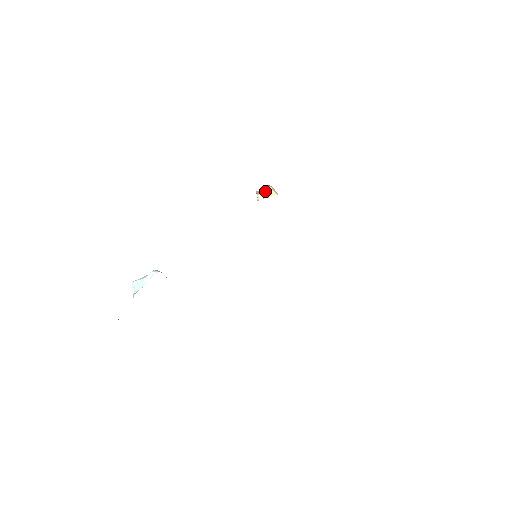
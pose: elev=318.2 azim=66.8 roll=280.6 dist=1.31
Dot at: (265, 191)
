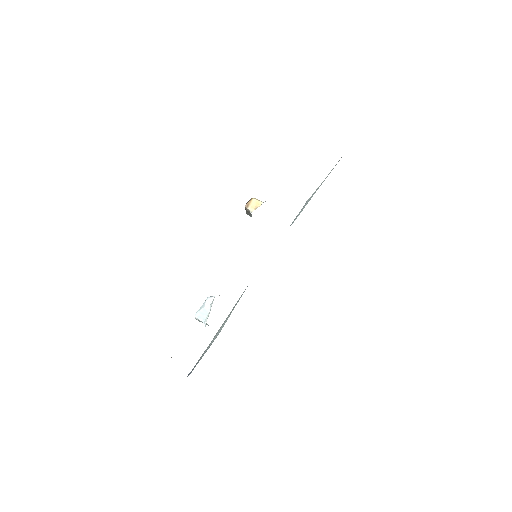
Dot at: (252, 203)
